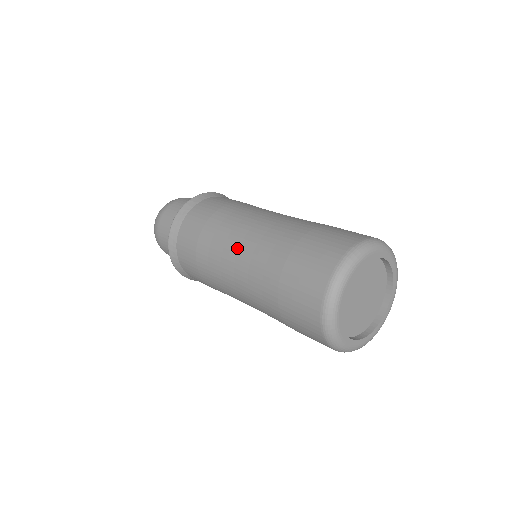
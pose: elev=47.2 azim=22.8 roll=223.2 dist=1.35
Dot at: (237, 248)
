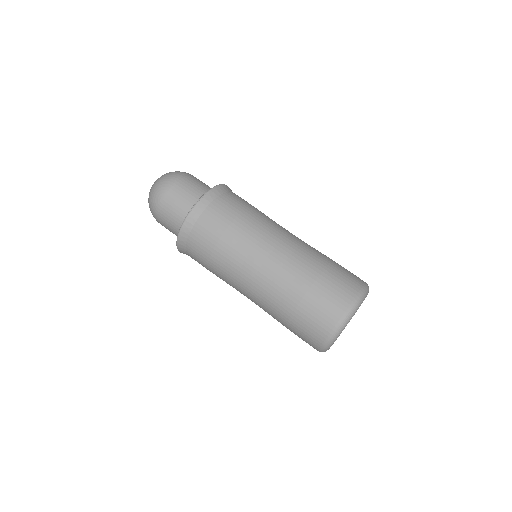
Dot at: (248, 286)
